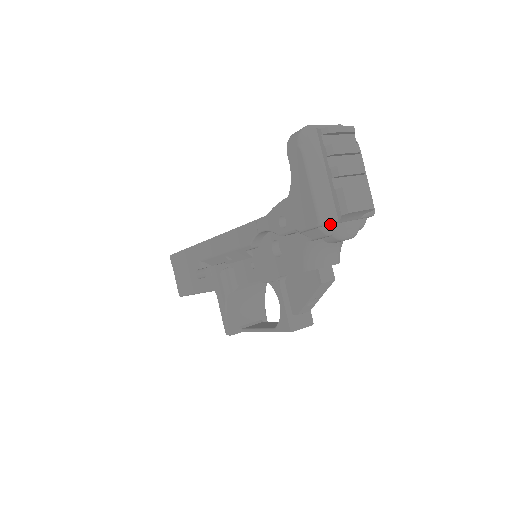
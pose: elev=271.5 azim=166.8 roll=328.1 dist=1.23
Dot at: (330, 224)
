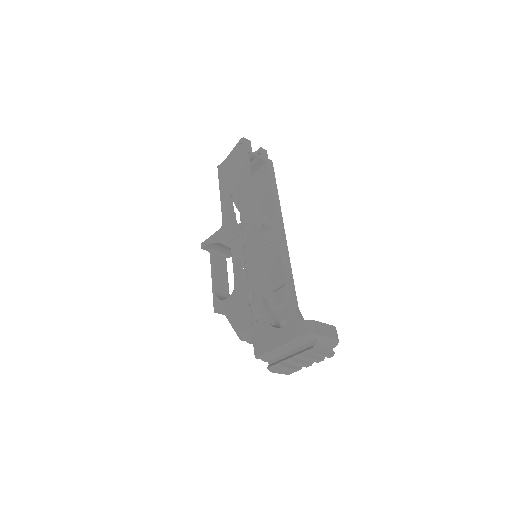
Dot at: occluded
